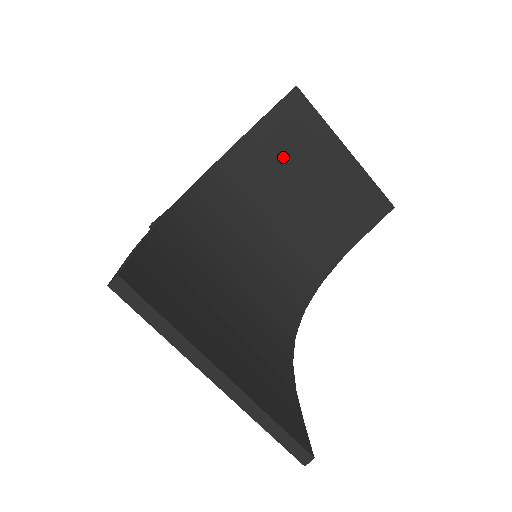
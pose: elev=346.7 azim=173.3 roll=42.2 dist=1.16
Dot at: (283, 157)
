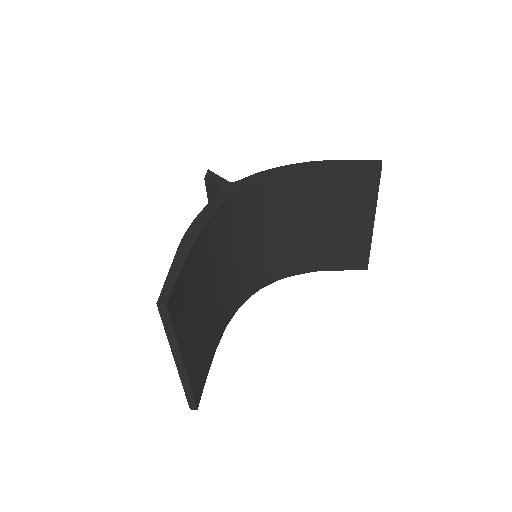
Dot at: (330, 196)
